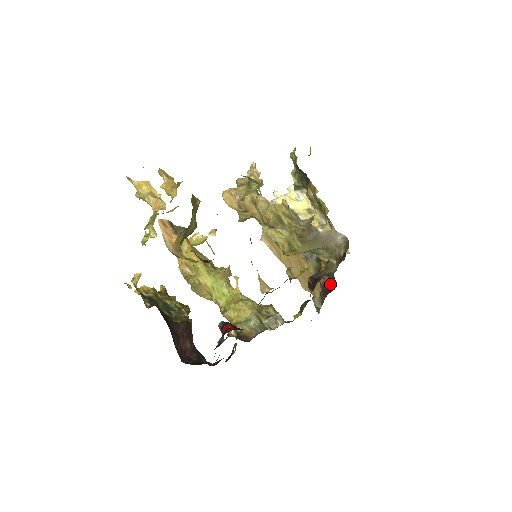
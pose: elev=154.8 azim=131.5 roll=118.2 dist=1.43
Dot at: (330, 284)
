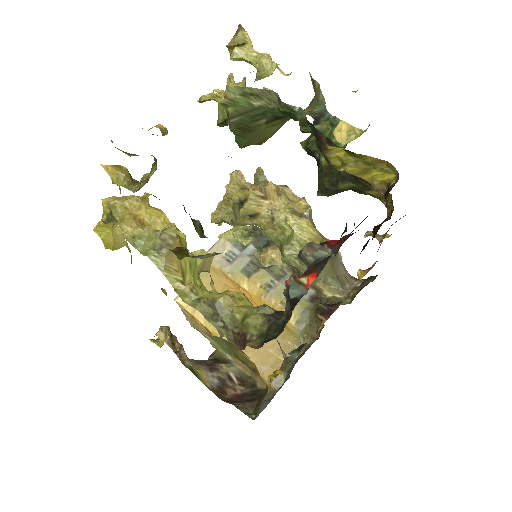
Dot at: (250, 393)
